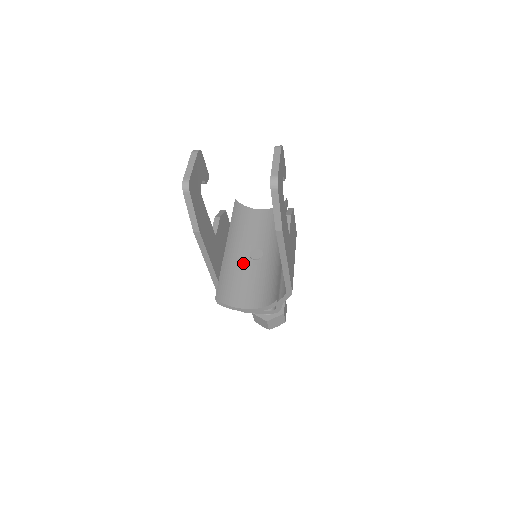
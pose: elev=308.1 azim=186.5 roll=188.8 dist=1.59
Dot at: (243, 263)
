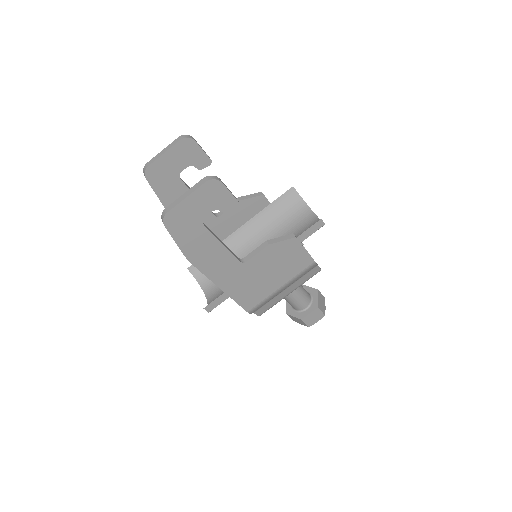
Dot at: (243, 254)
